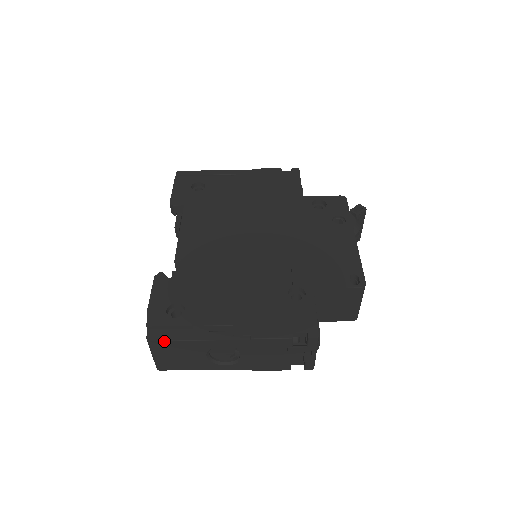
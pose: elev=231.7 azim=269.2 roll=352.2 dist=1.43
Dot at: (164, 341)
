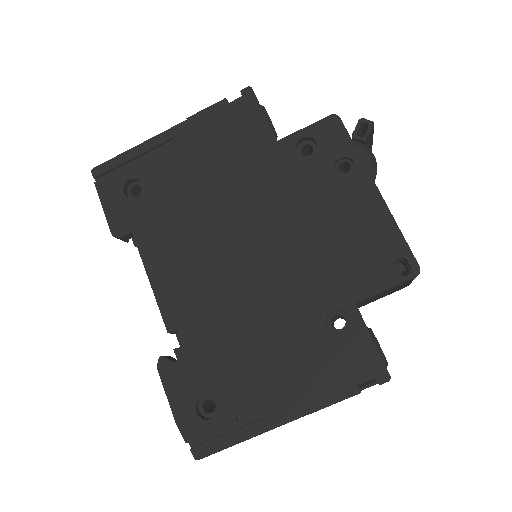
Dot at: occluded
